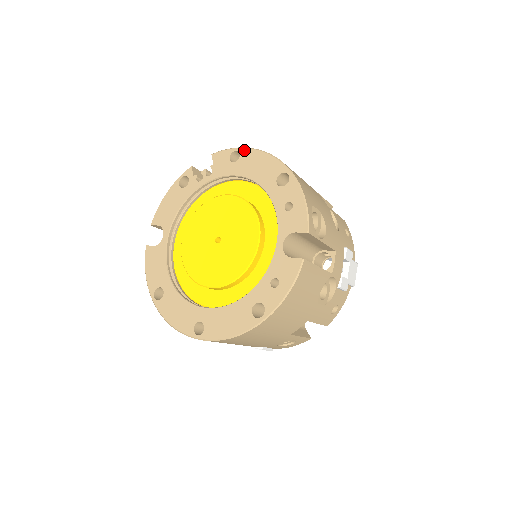
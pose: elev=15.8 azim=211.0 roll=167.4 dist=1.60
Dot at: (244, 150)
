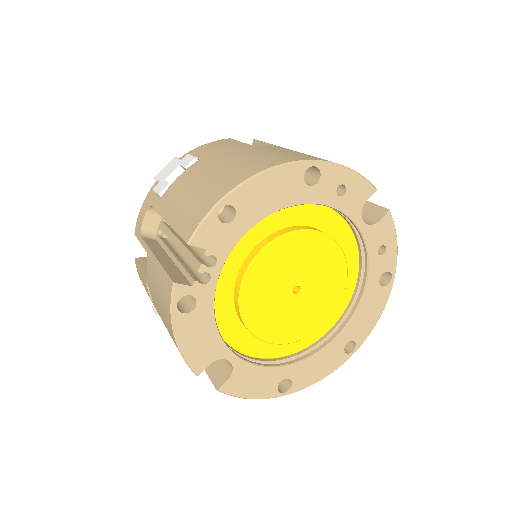
Dot at: (232, 197)
